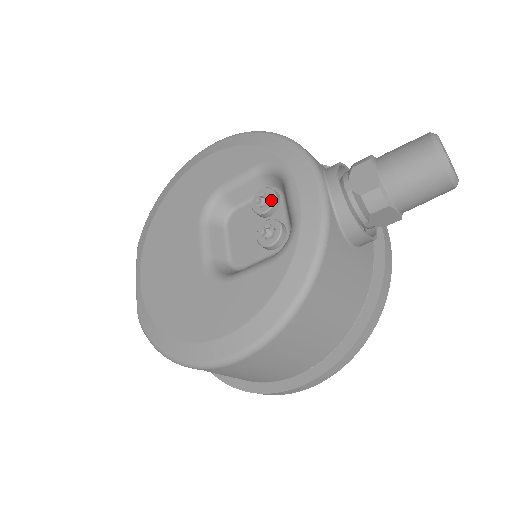
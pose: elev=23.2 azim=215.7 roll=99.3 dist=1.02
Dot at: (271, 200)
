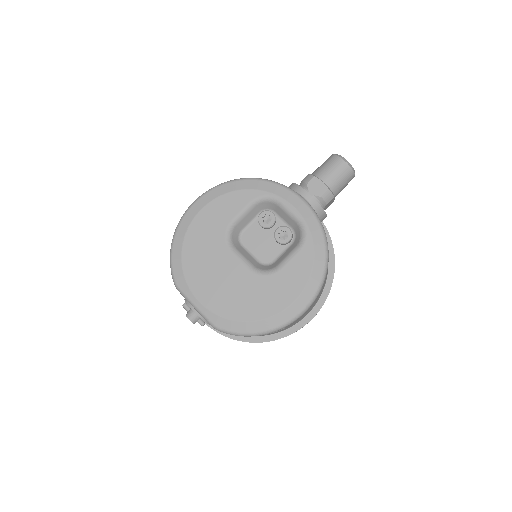
Dot at: (273, 217)
